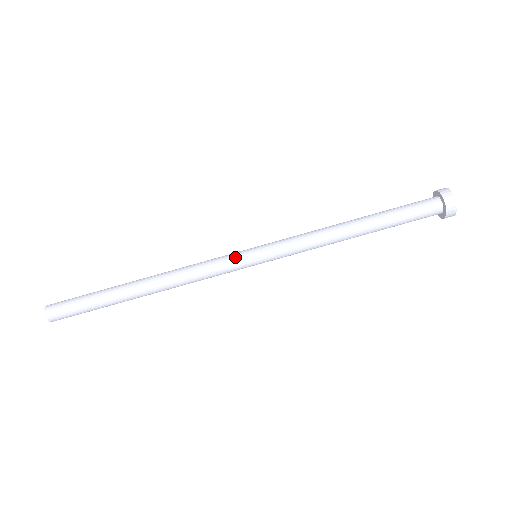
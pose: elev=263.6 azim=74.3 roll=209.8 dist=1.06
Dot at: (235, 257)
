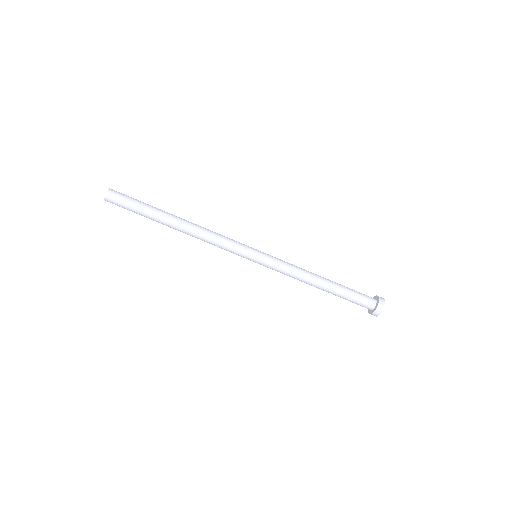
Dot at: (244, 250)
